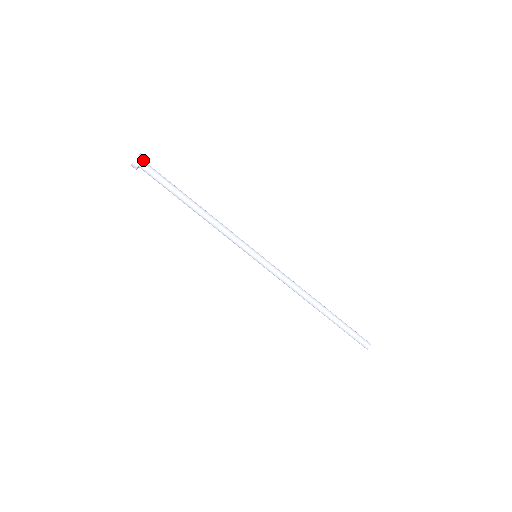
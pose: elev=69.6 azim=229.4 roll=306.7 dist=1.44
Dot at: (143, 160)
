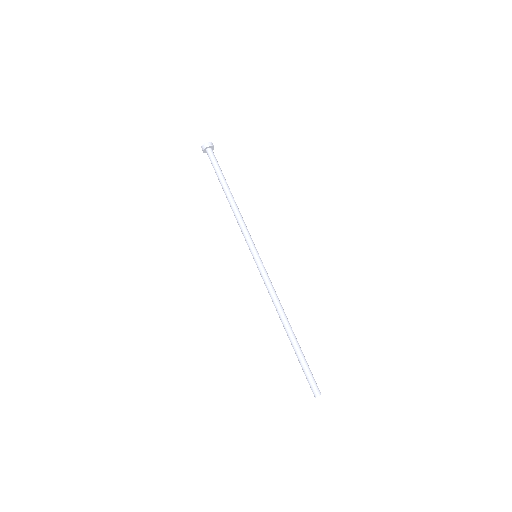
Dot at: (212, 149)
